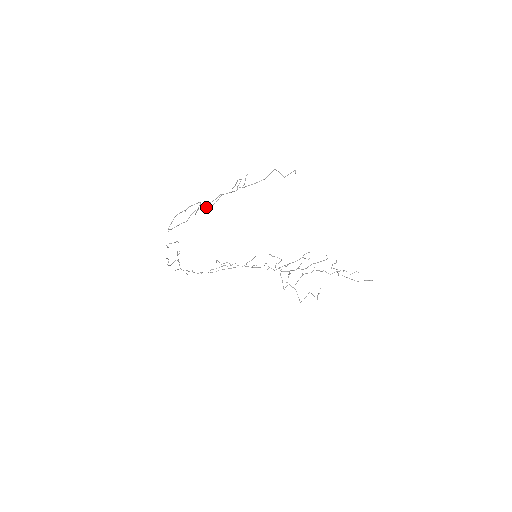
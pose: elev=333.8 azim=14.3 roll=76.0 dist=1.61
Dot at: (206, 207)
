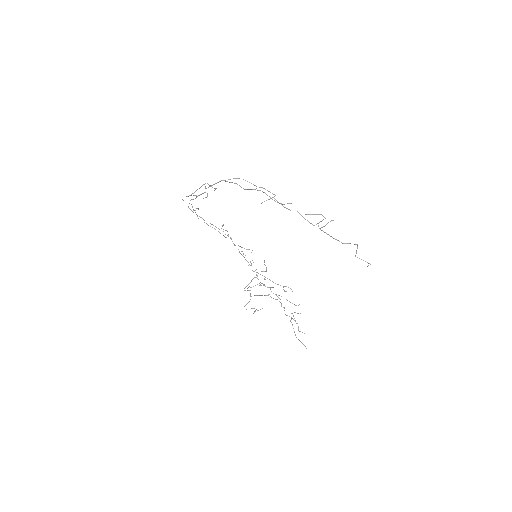
Dot at: occluded
